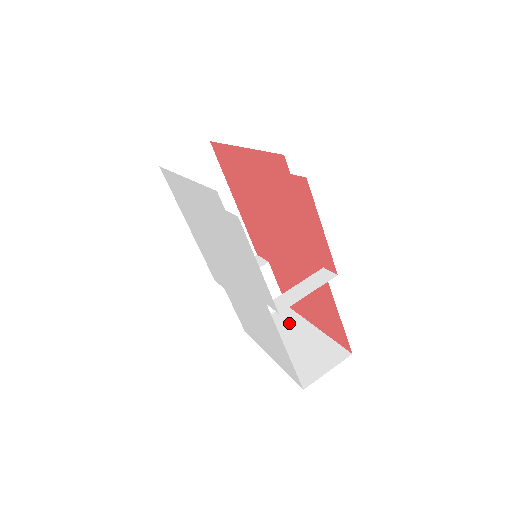
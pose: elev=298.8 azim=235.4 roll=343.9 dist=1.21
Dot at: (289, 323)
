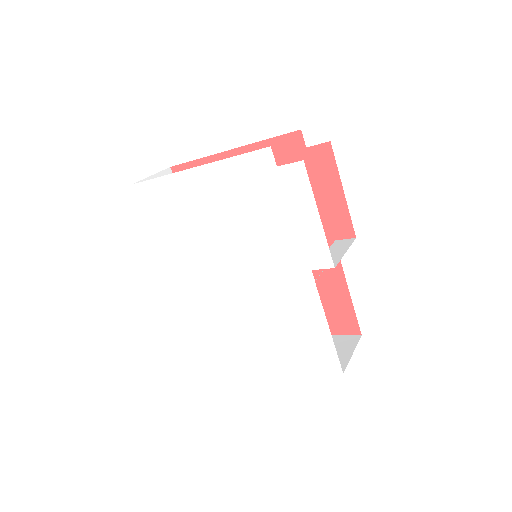
Dot at: occluded
